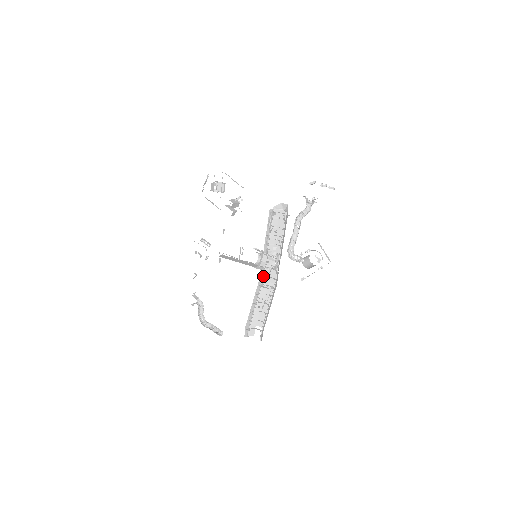
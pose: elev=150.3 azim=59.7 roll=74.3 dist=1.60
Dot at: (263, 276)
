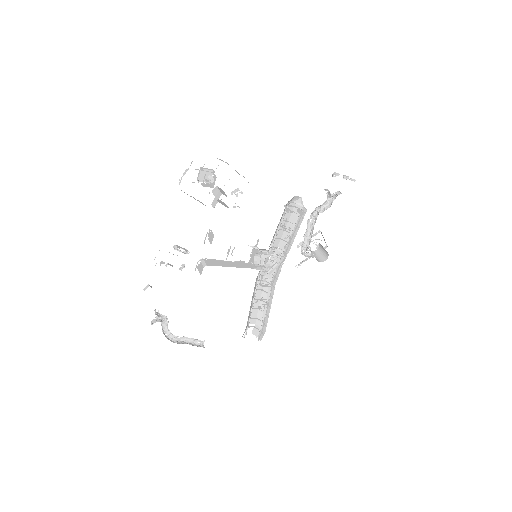
Dot at: (263, 275)
